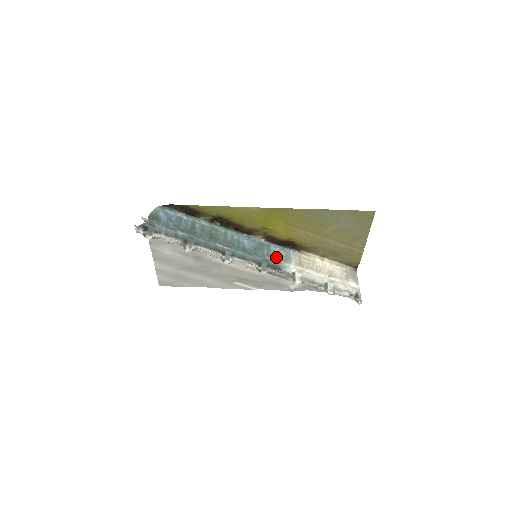
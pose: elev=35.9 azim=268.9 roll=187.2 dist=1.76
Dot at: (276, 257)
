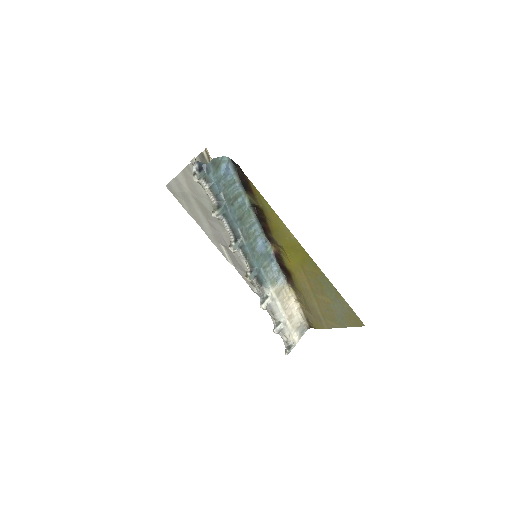
Dot at: (268, 274)
